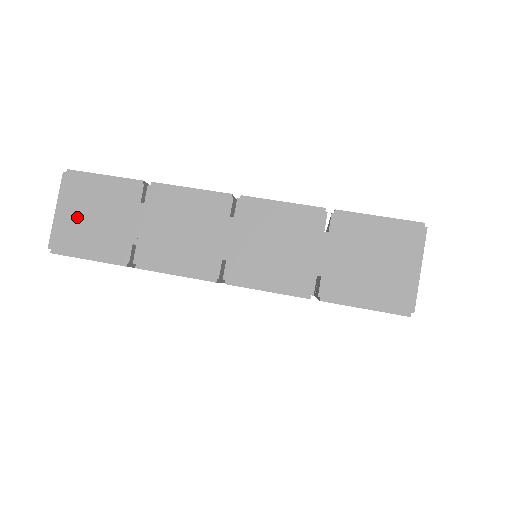
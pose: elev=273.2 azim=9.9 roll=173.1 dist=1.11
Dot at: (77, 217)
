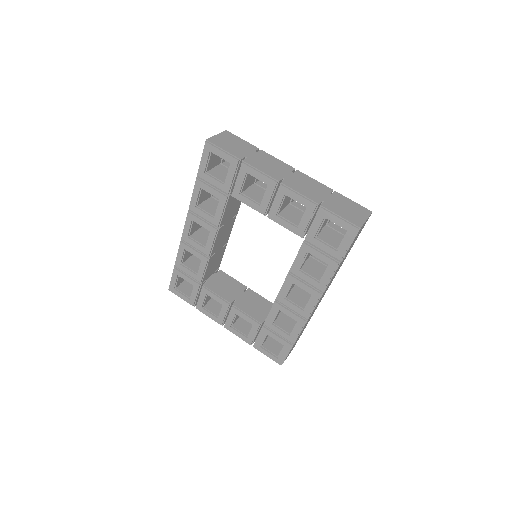
Dot at: (225, 140)
